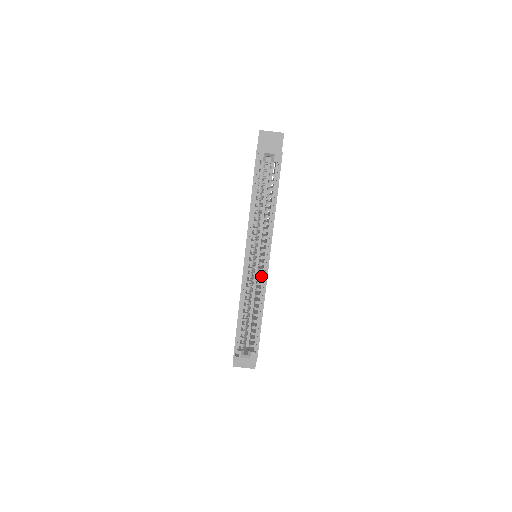
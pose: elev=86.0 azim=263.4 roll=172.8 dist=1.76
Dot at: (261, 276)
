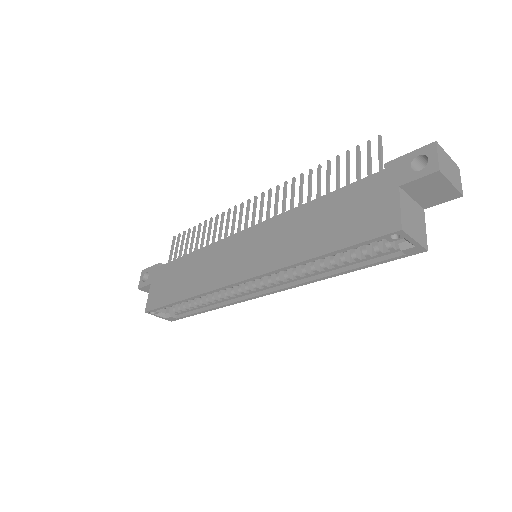
Dot at: (244, 293)
